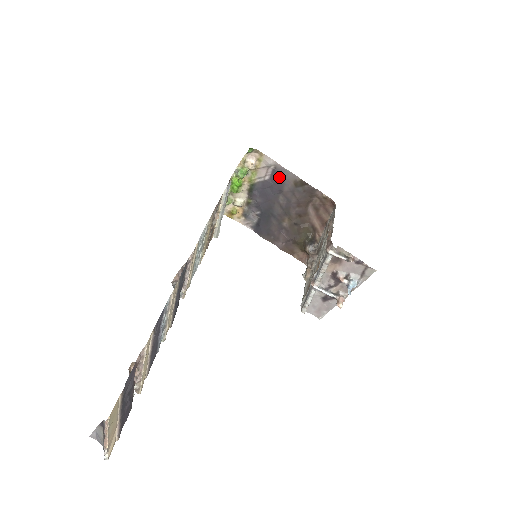
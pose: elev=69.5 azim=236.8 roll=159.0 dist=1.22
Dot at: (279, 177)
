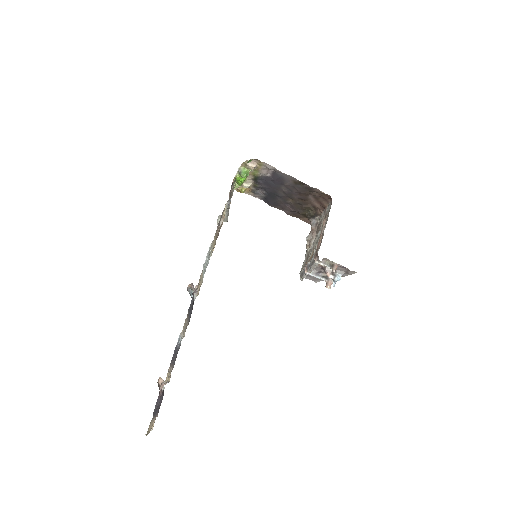
Dot at: (279, 177)
